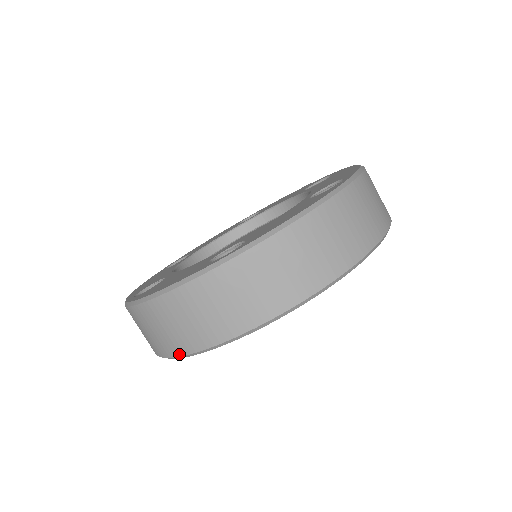
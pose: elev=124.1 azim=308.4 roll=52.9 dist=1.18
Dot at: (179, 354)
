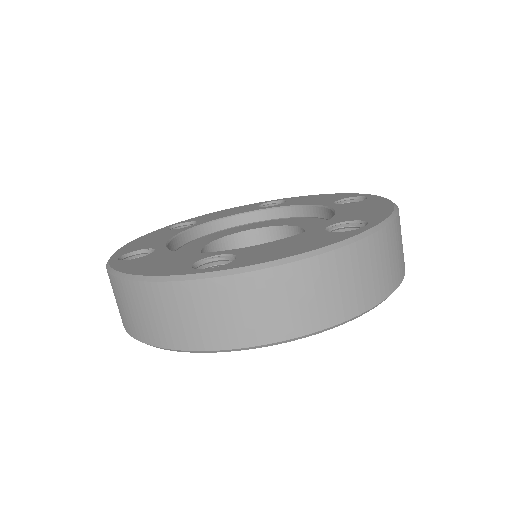
Dot at: (137, 338)
